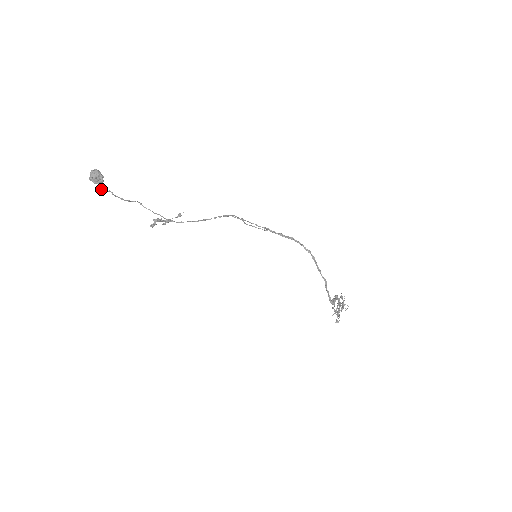
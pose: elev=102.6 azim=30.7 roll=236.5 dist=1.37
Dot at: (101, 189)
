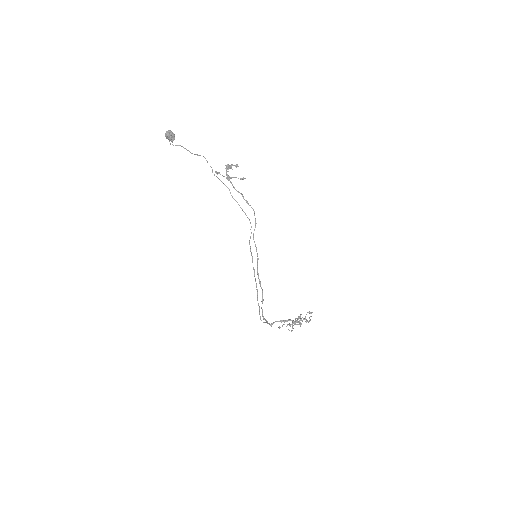
Dot at: (172, 144)
